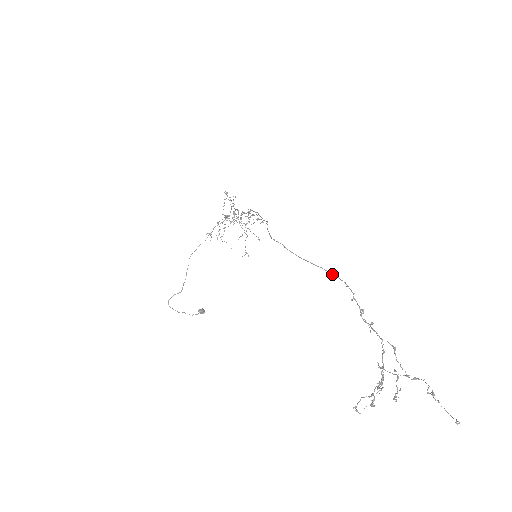
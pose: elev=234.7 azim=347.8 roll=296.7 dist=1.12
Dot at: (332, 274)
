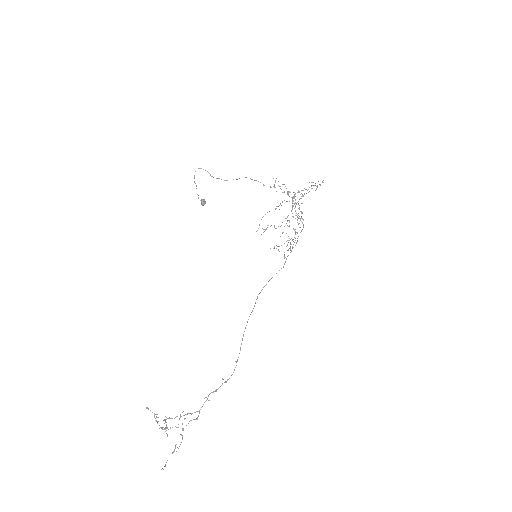
Dot at: occluded
